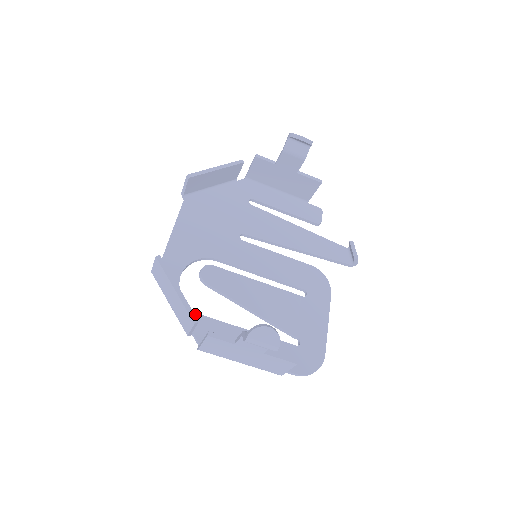
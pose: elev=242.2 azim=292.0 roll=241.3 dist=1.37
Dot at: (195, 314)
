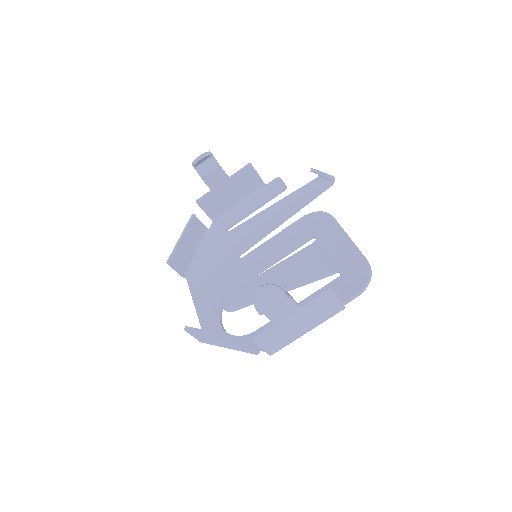
Dot at: (249, 336)
